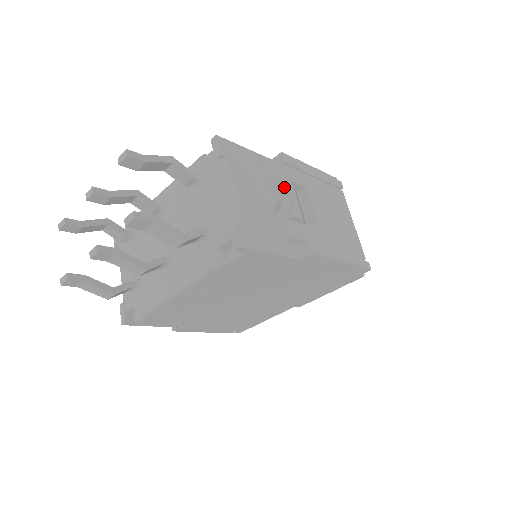
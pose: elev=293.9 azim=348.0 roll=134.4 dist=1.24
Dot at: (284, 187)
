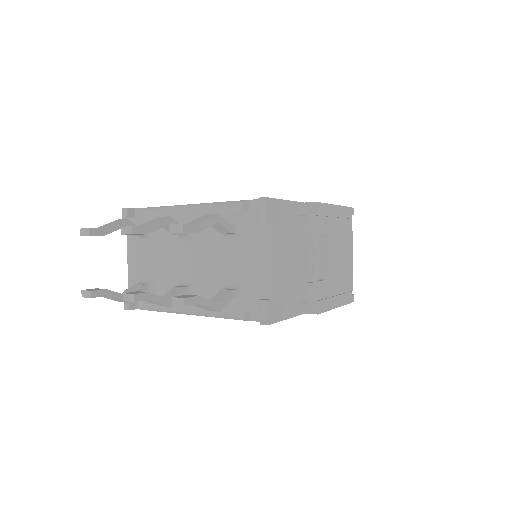
Dot at: (311, 247)
